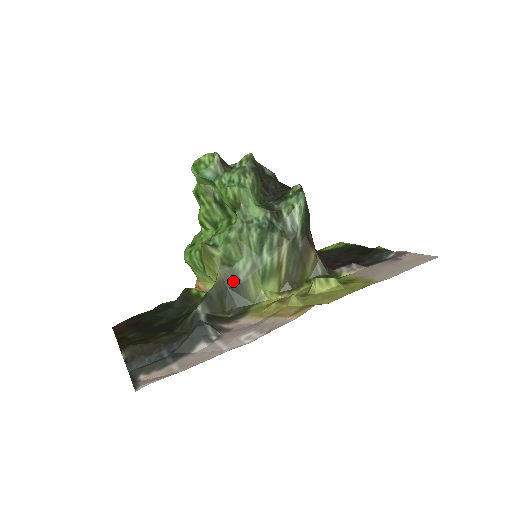
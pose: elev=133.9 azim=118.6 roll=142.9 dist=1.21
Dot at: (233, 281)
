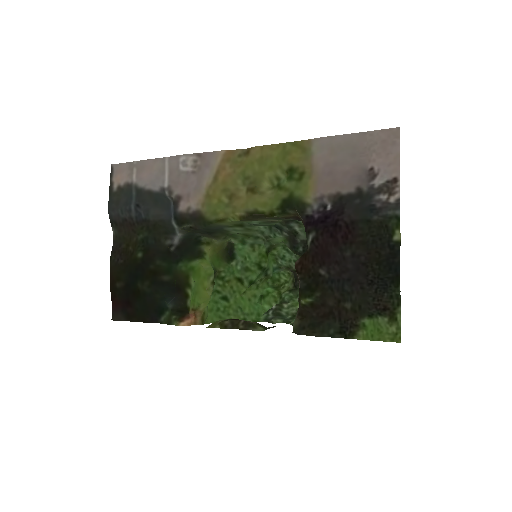
Dot at: (218, 232)
